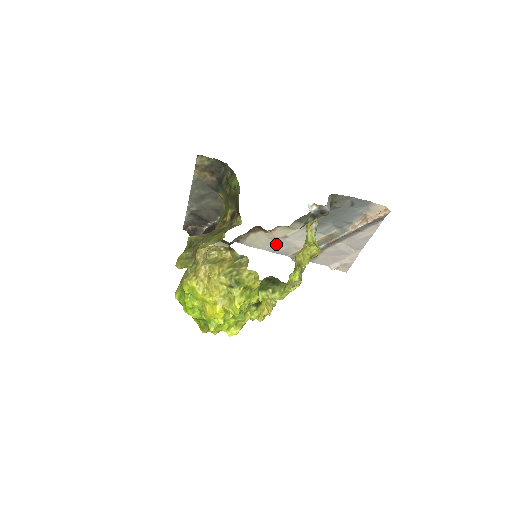
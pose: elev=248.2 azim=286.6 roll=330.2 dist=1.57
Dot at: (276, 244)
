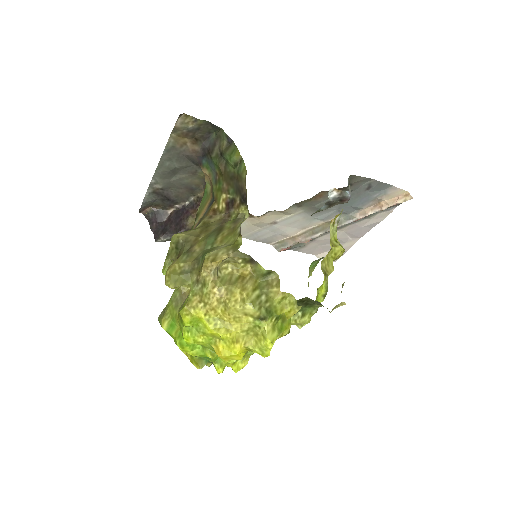
Dot at: (259, 231)
